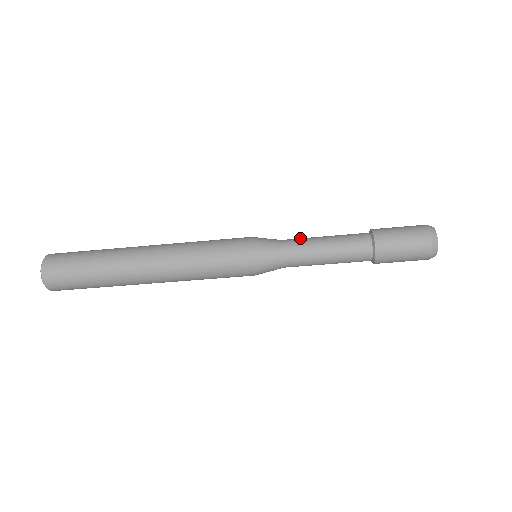
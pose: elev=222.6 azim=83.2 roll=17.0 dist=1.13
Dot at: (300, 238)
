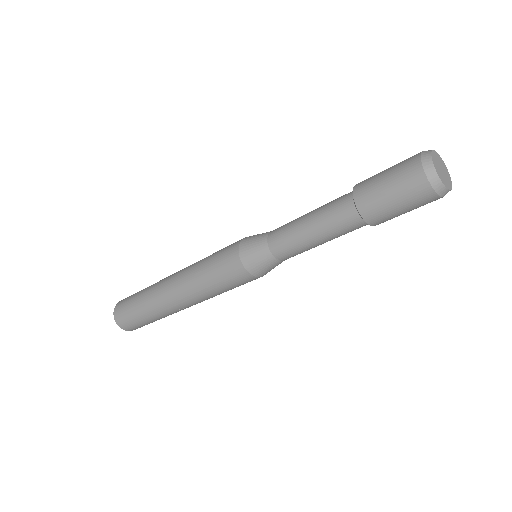
Dot at: (288, 223)
